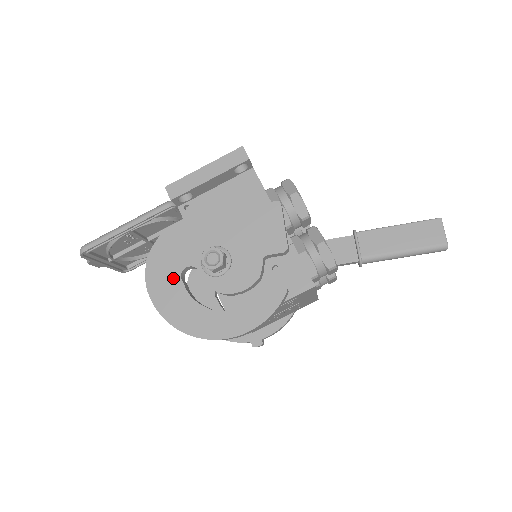
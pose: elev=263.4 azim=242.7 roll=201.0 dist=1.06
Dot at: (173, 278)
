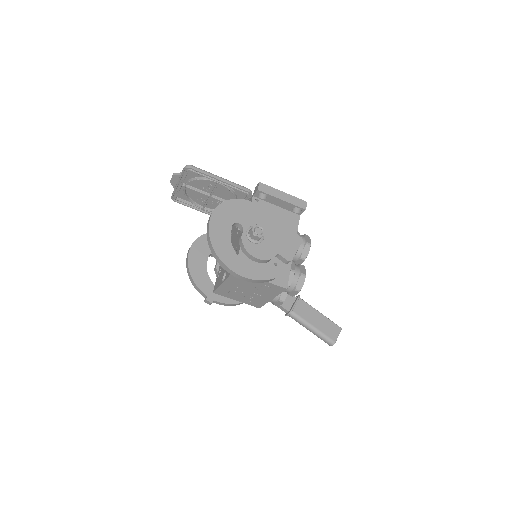
Dot at: (229, 222)
